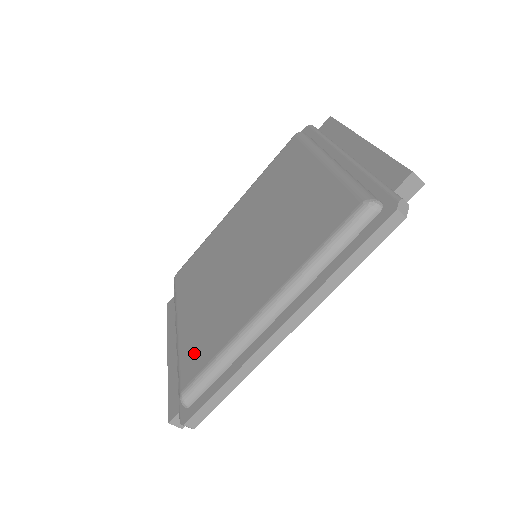
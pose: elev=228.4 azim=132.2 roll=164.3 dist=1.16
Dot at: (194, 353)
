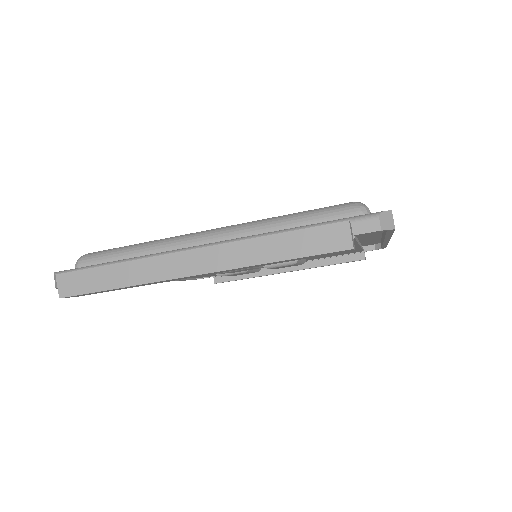
Dot at: occluded
